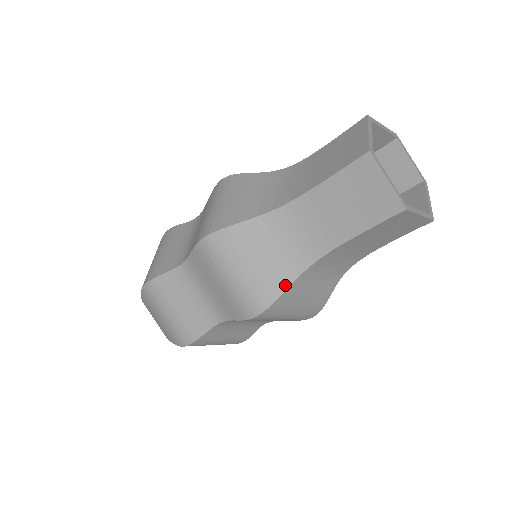
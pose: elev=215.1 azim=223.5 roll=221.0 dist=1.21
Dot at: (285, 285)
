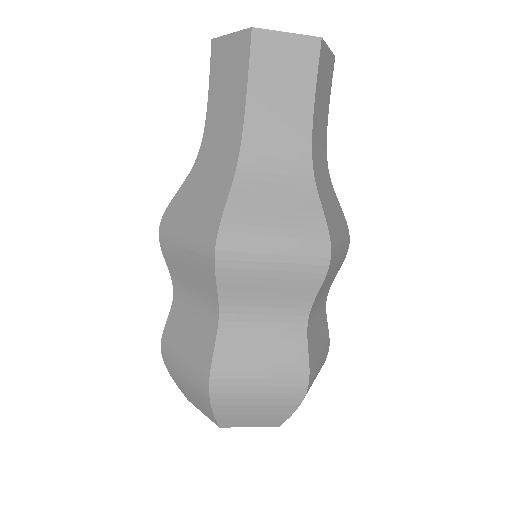
Dot at: (317, 204)
